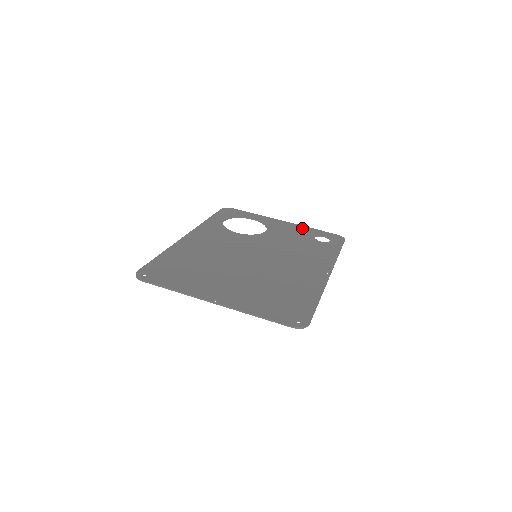
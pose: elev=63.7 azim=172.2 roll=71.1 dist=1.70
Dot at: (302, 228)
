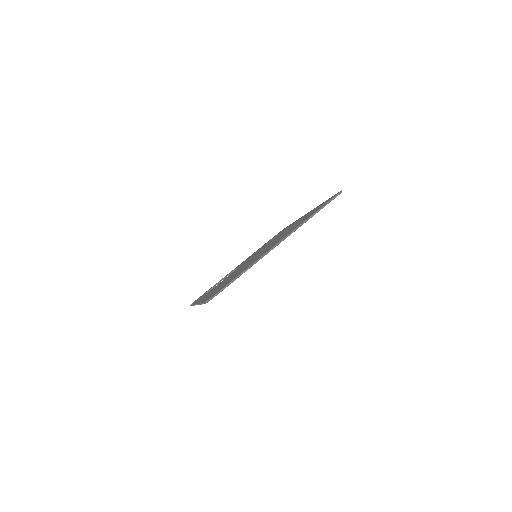
Dot at: (253, 253)
